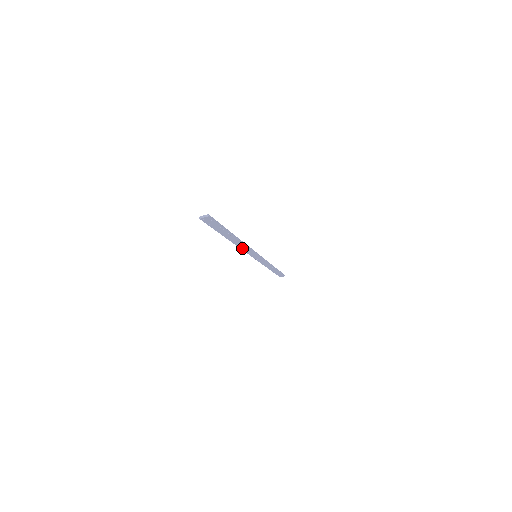
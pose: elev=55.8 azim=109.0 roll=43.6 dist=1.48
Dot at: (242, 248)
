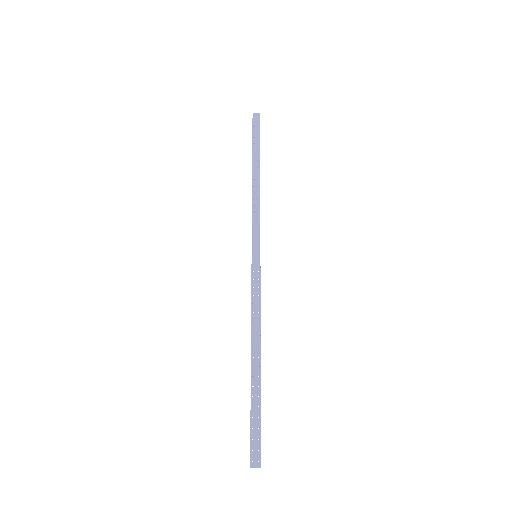
Dot at: (253, 311)
